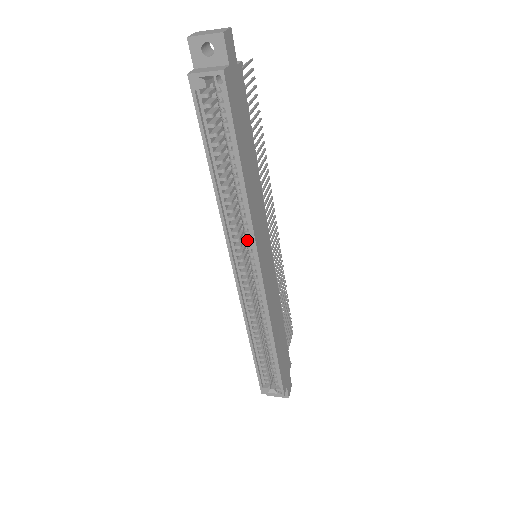
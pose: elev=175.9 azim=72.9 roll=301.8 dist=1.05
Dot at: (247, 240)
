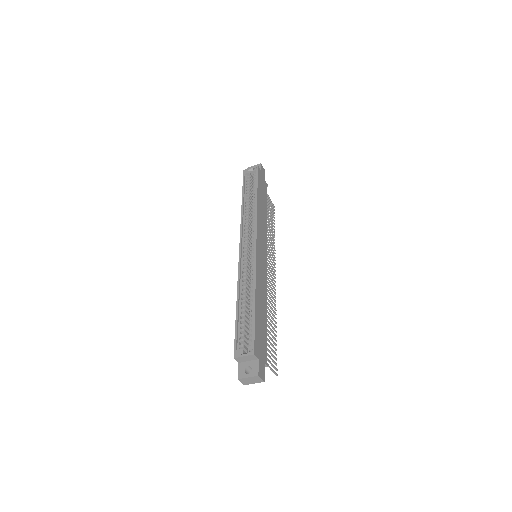
Dot at: (252, 229)
